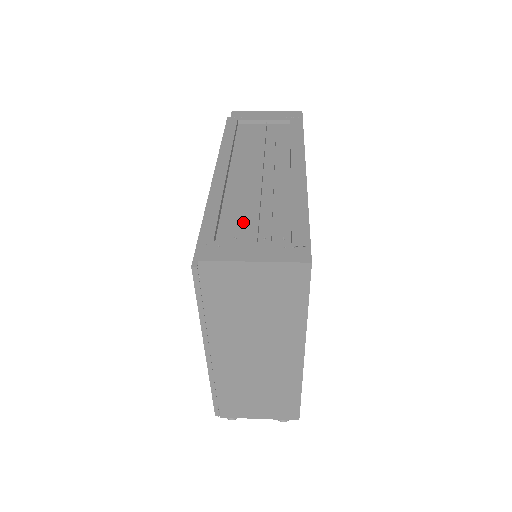
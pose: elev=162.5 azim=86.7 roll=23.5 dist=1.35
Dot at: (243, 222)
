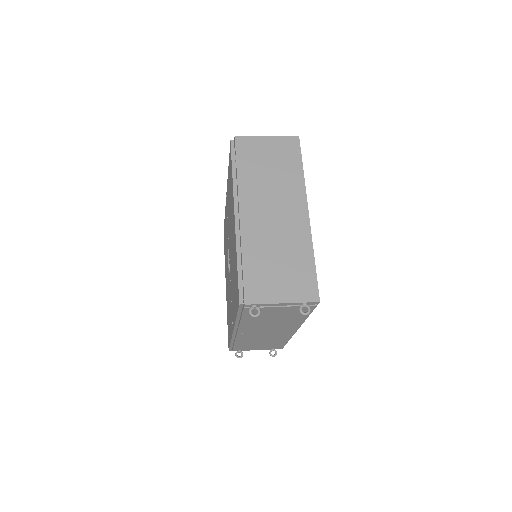
Dot at: occluded
